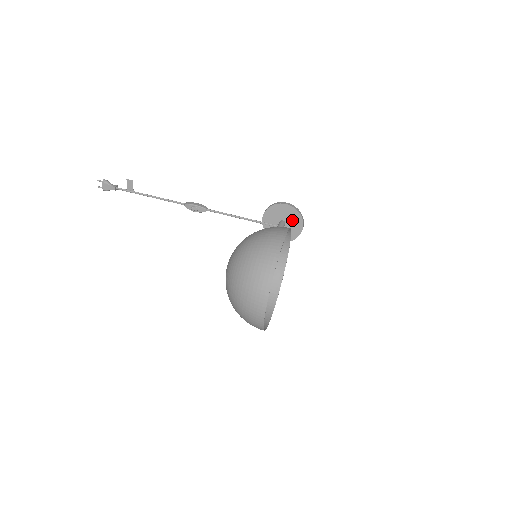
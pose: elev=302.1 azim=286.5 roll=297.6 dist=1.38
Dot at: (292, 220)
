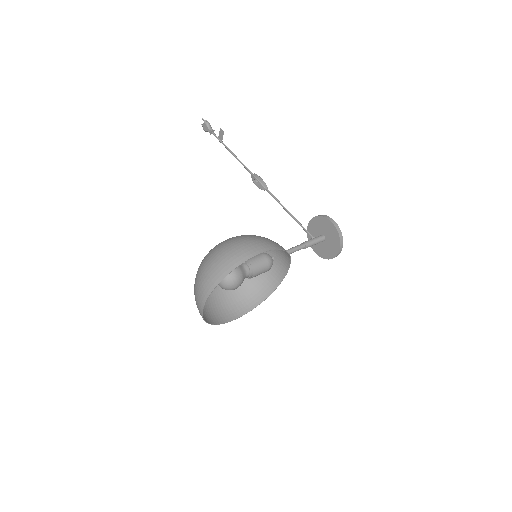
Dot at: (332, 240)
